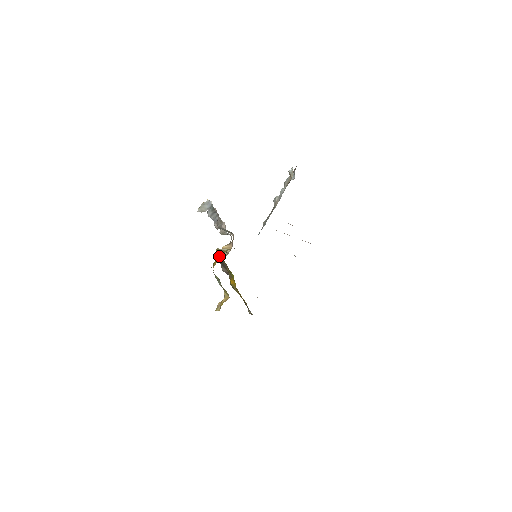
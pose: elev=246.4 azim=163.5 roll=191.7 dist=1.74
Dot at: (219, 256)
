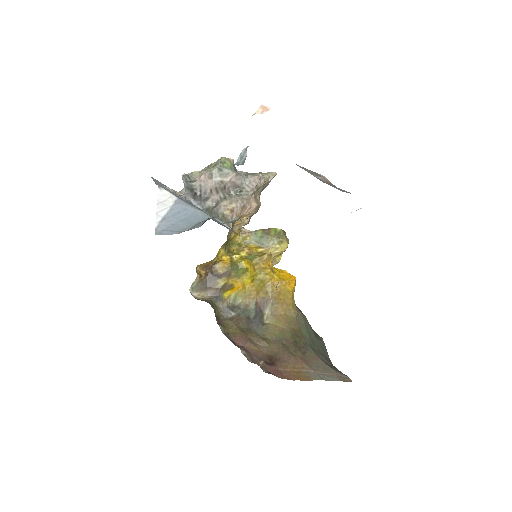
Dot at: (195, 283)
